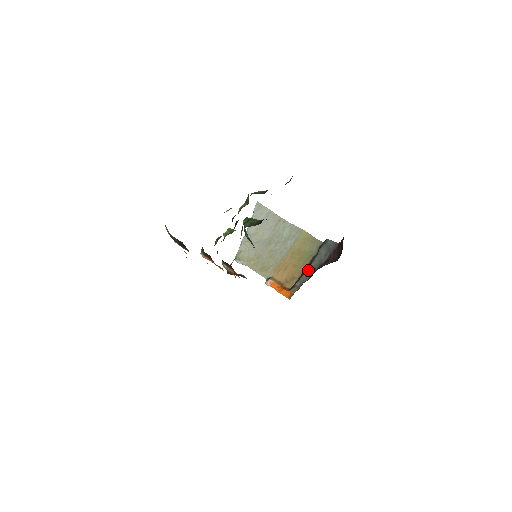
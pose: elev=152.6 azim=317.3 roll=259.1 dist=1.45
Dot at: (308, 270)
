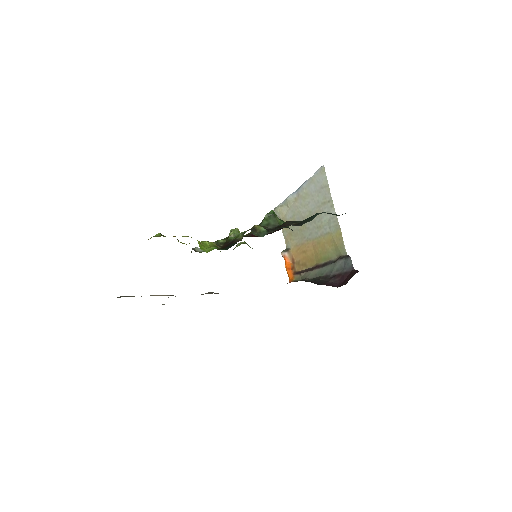
Dot at: (317, 270)
